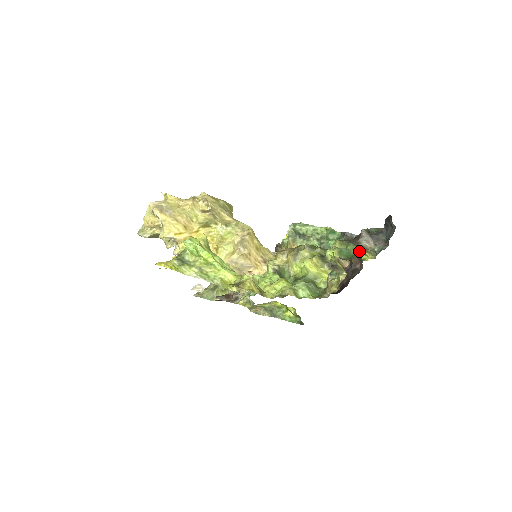
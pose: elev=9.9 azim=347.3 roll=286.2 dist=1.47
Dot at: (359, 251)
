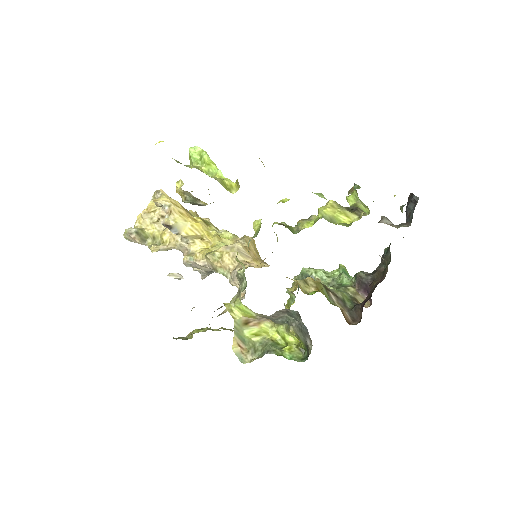
Dot at: occluded
